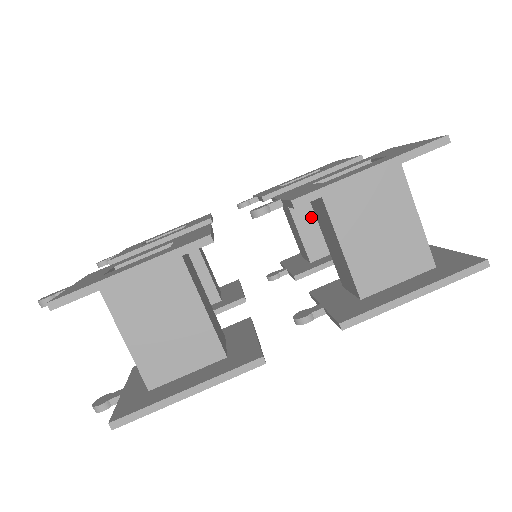
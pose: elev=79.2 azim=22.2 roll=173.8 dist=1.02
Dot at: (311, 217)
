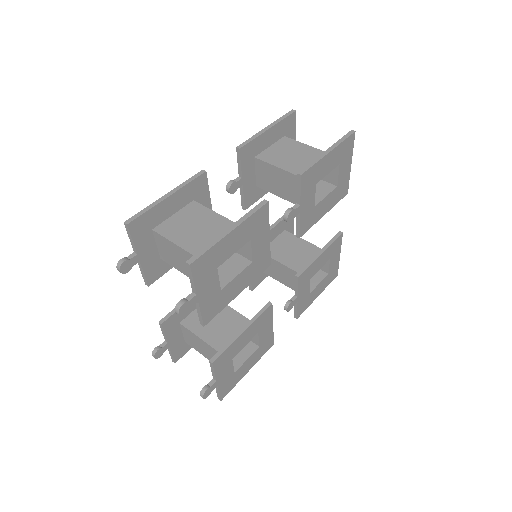
Dot at: (287, 255)
